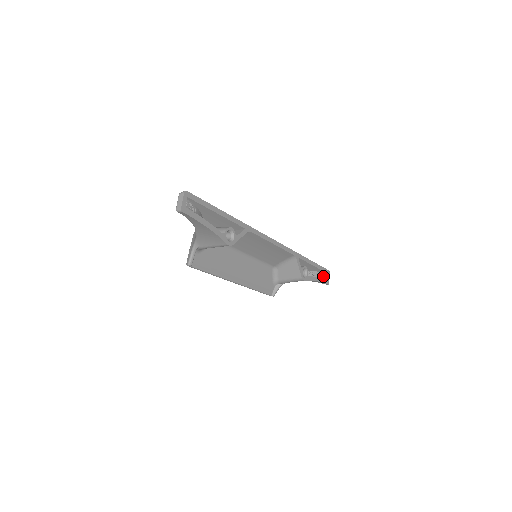
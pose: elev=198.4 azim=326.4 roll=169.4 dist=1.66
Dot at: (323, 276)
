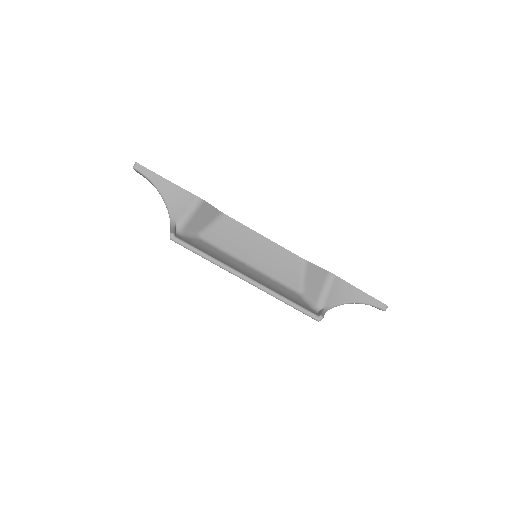
Dot at: occluded
